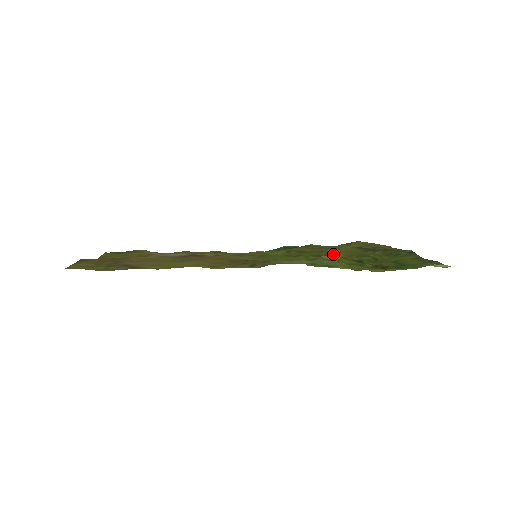
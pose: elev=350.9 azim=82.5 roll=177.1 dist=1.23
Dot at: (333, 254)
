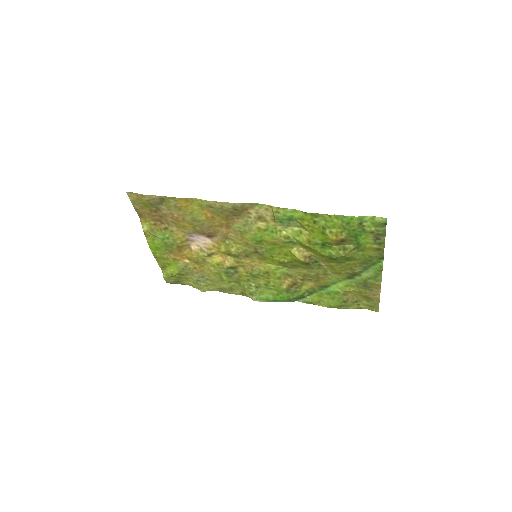
Dot at: (314, 256)
